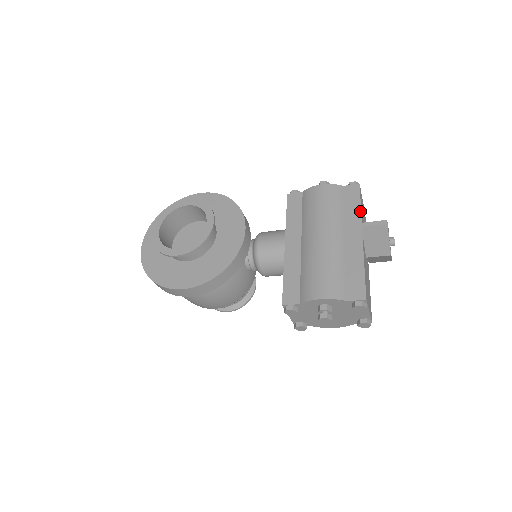
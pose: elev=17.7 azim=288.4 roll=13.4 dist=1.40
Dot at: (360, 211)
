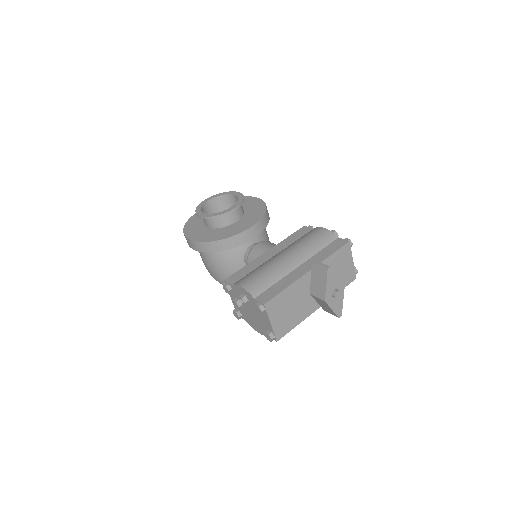
Dot at: (328, 256)
